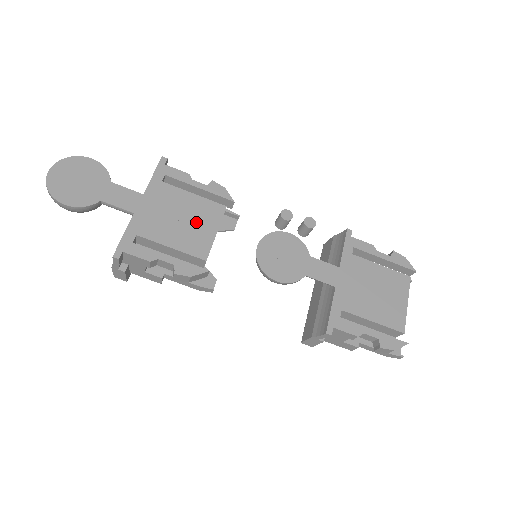
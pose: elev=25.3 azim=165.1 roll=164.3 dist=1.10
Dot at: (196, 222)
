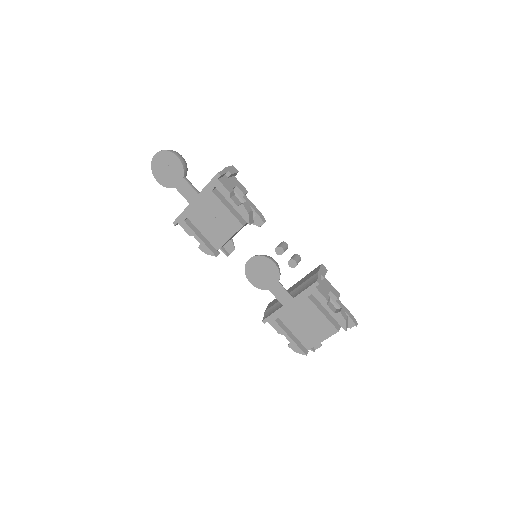
Dot at: (221, 226)
